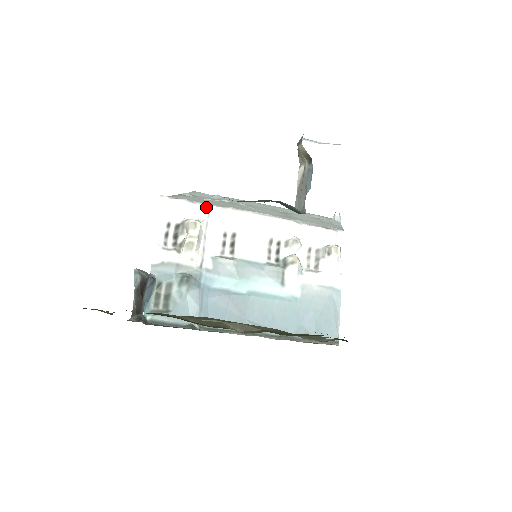
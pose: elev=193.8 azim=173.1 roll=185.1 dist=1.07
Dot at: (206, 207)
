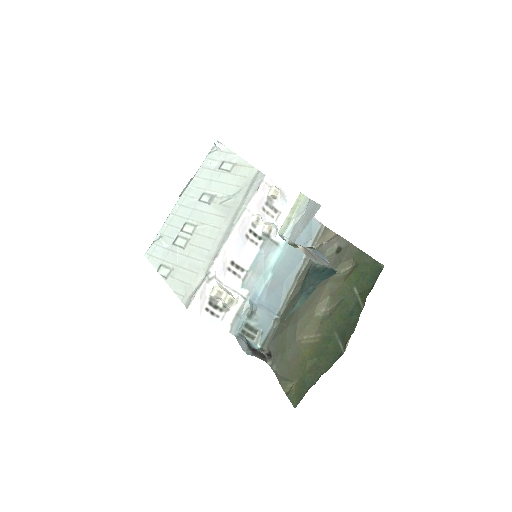
Dot at: (209, 277)
